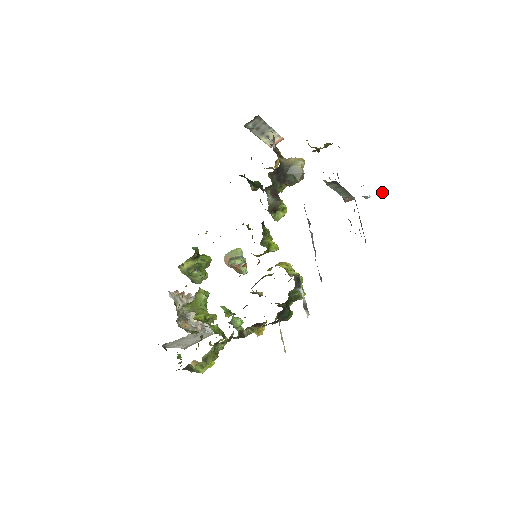
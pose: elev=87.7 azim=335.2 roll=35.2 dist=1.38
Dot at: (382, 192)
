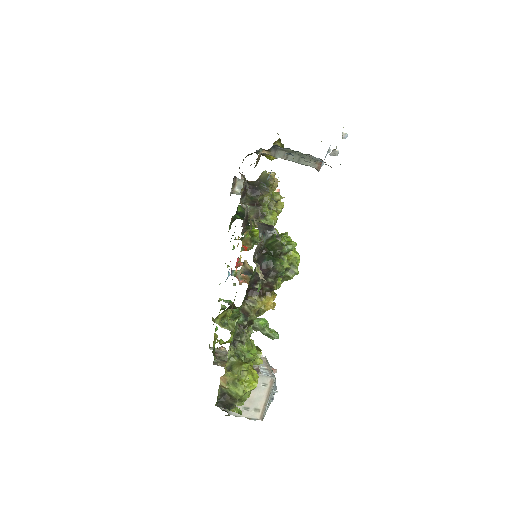
Dot at: occluded
